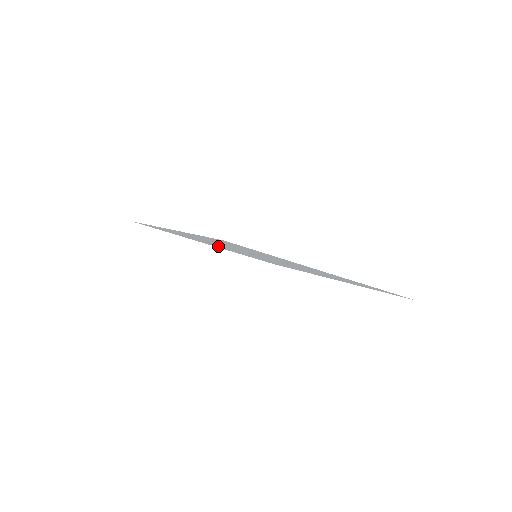
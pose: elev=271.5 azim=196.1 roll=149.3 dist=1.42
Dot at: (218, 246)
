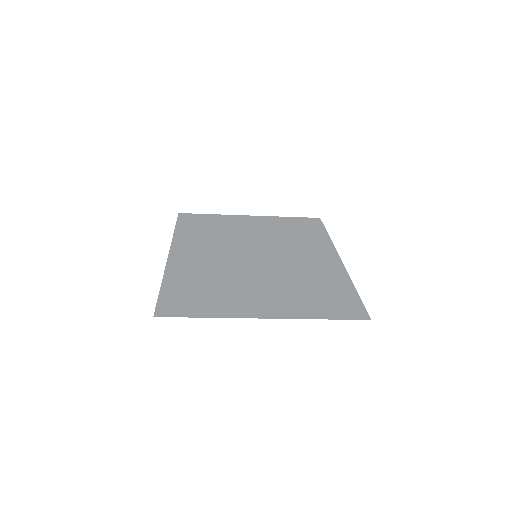
Dot at: (245, 230)
